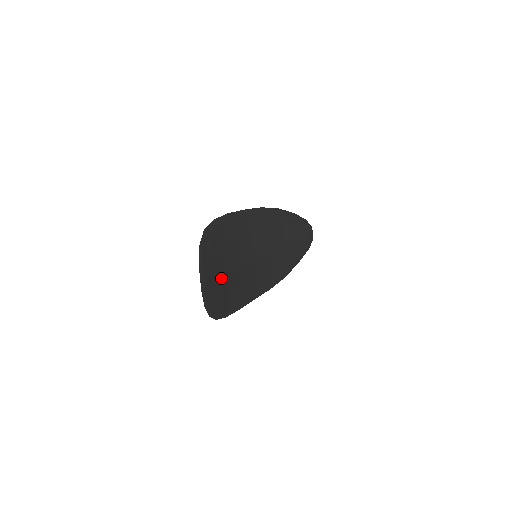
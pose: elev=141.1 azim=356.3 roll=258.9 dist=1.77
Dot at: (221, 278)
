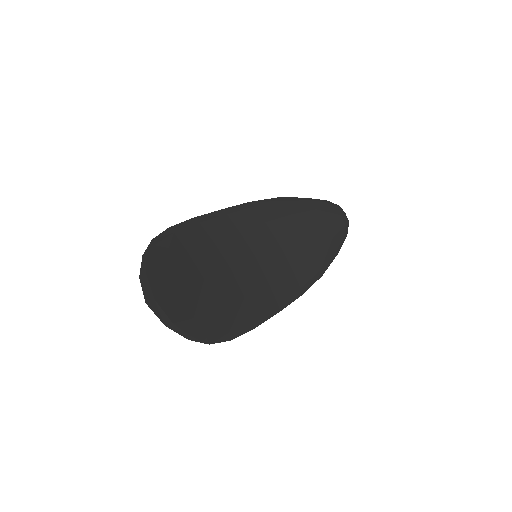
Dot at: (192, 288)
